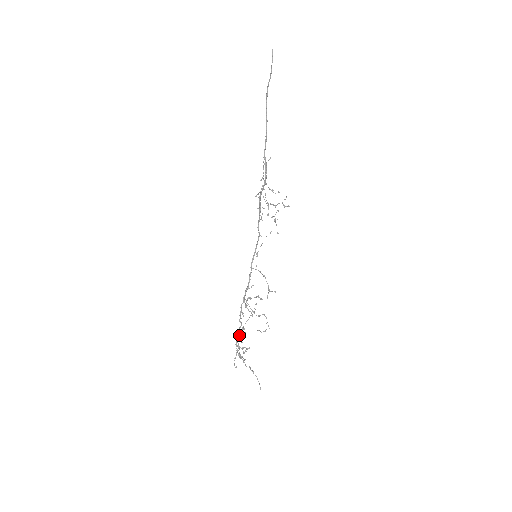
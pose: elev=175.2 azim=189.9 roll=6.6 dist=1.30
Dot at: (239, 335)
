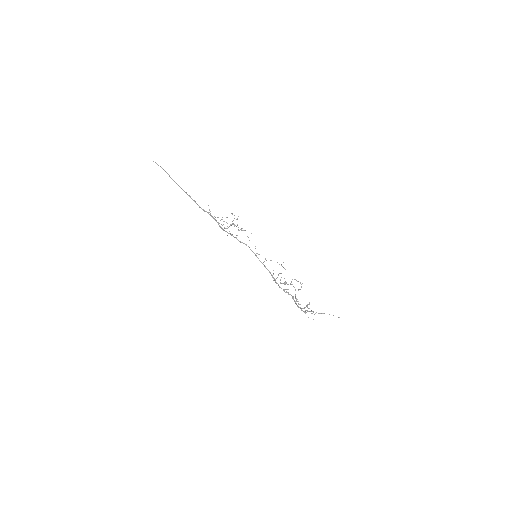
Dot at: (295, 302)
